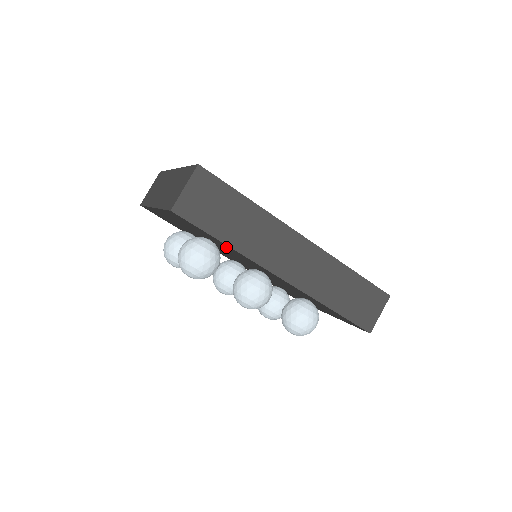
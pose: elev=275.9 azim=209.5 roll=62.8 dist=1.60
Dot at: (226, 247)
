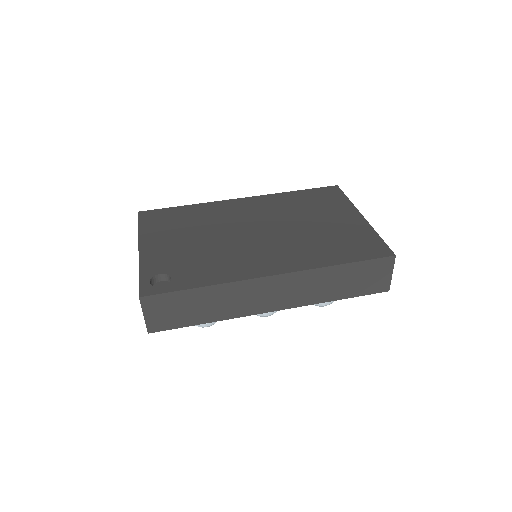
Dot at: occluded
